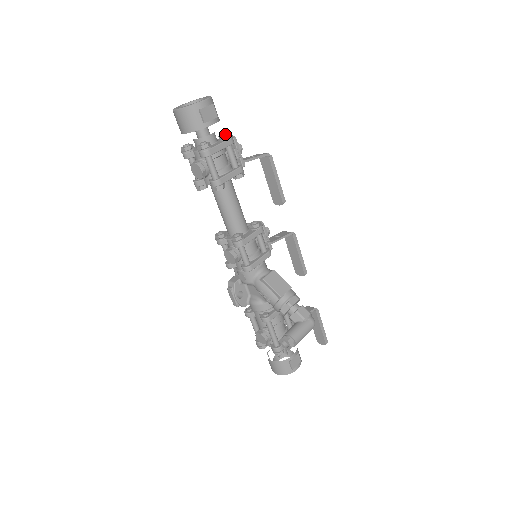
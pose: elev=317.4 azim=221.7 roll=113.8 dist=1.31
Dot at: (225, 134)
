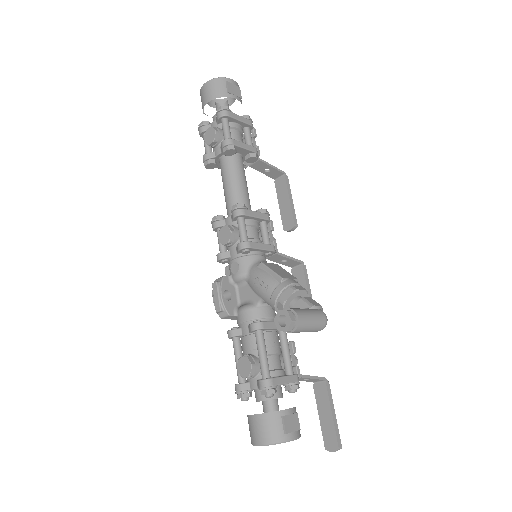
Dot at: (246, 115)
